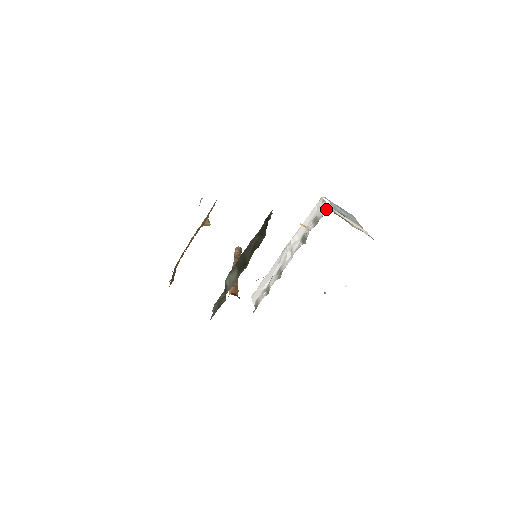
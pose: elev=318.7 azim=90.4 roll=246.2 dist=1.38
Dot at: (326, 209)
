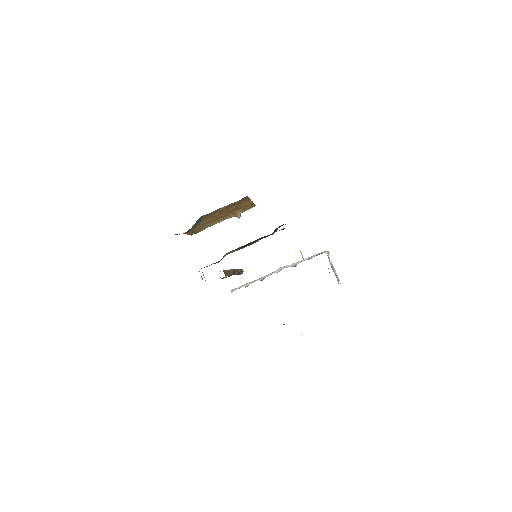
Dot at: occluded
